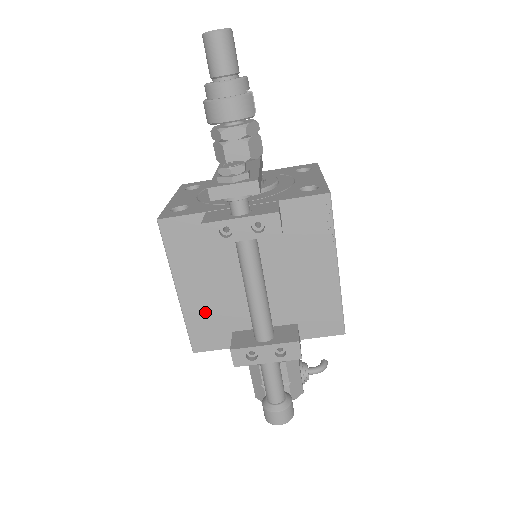
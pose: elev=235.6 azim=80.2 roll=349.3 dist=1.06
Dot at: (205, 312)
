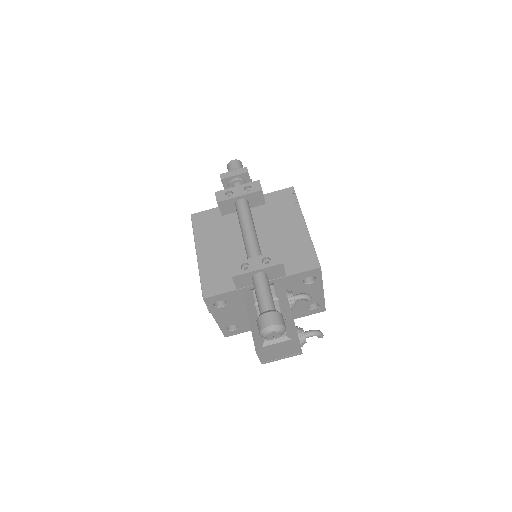
Dot at: (215, 266)
